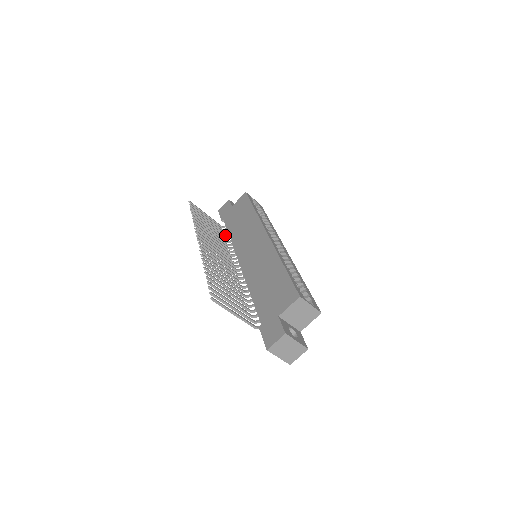
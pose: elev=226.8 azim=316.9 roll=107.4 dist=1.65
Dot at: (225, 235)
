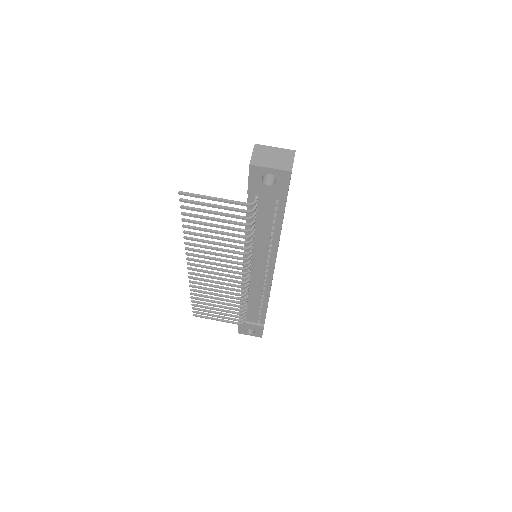
Dot at: (241, 313)
